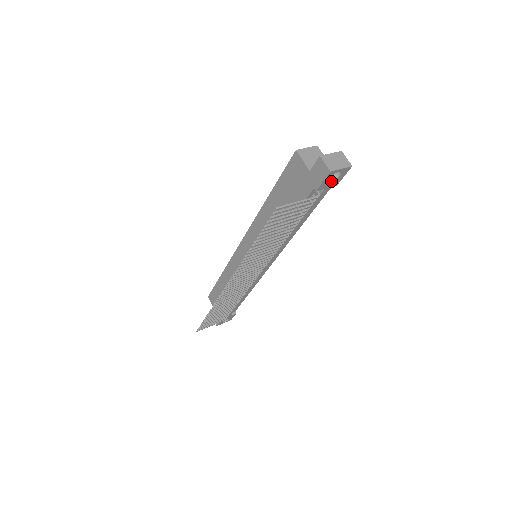
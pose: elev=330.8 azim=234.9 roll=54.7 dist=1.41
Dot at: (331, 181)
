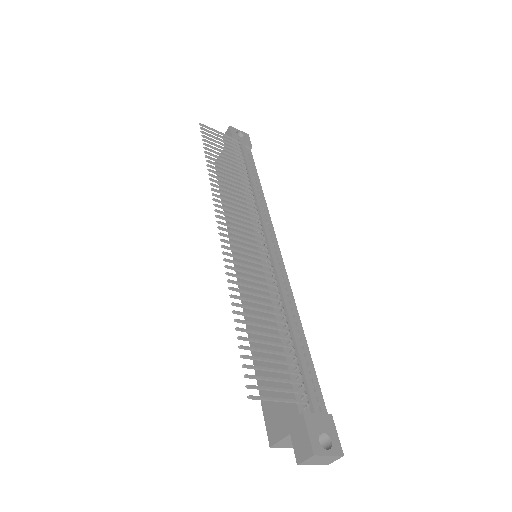
Dot at: (241, 139)
